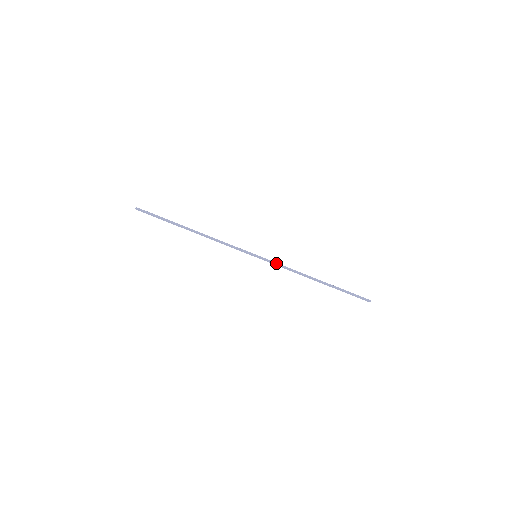
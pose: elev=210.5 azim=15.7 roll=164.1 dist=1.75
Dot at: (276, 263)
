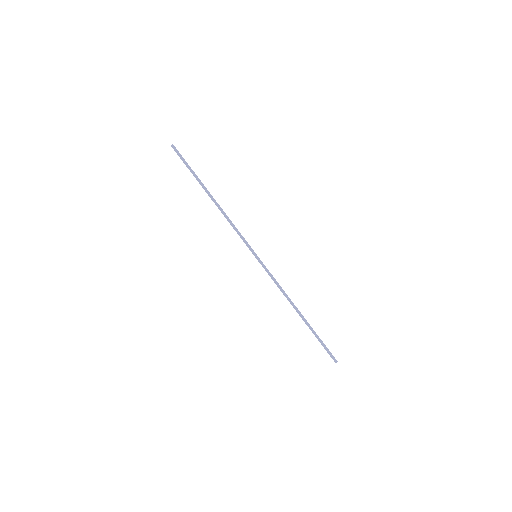
Dot at: (271, 274)
